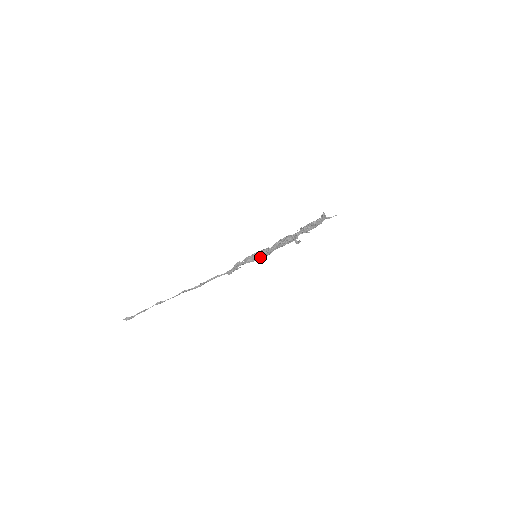
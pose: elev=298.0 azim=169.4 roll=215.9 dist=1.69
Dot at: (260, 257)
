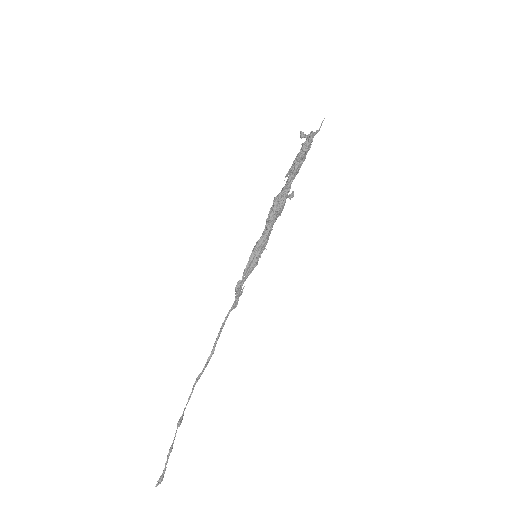
Dot at: (261, 253)
